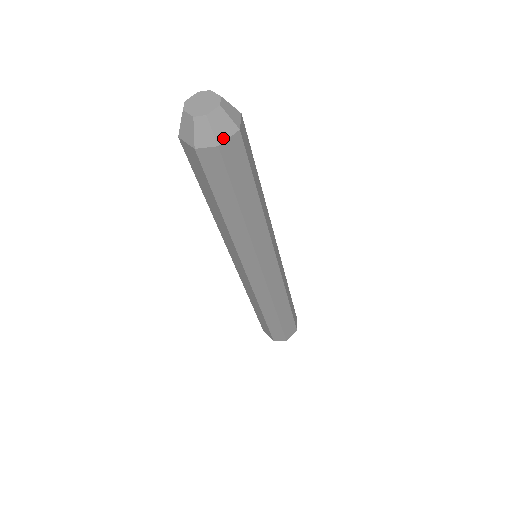
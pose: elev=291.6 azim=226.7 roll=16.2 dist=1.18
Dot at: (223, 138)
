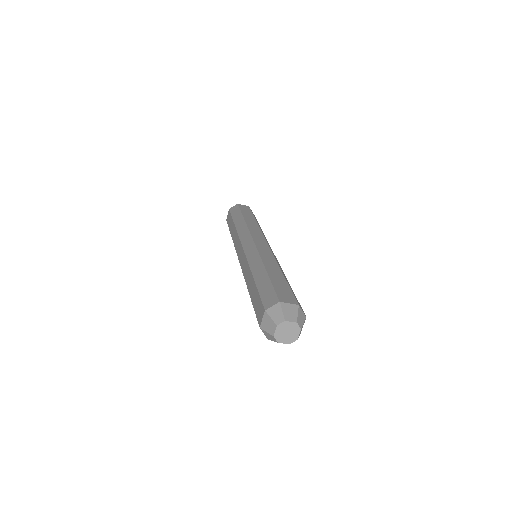
Dot at: occluded
